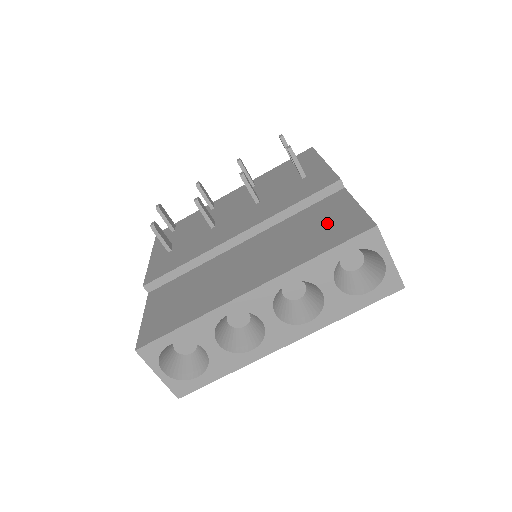
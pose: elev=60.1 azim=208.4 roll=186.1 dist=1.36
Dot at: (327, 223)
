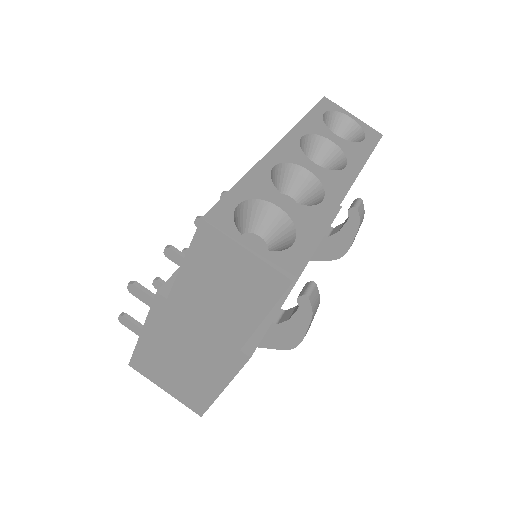
Dot at: occluded
